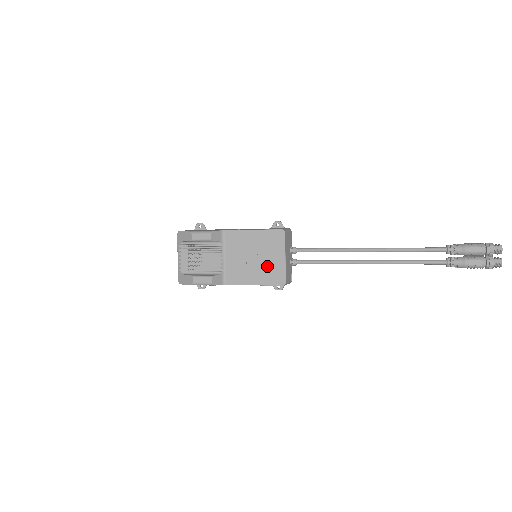
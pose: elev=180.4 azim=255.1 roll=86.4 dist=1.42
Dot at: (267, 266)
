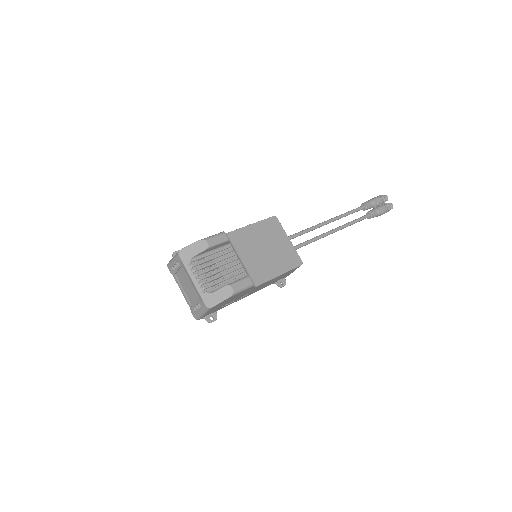
Dot at: (280, 253)
